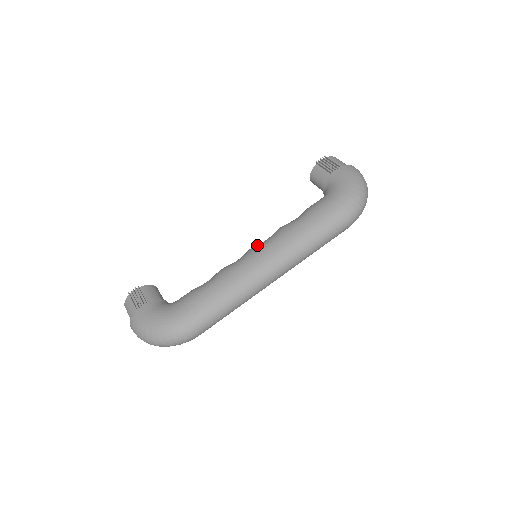
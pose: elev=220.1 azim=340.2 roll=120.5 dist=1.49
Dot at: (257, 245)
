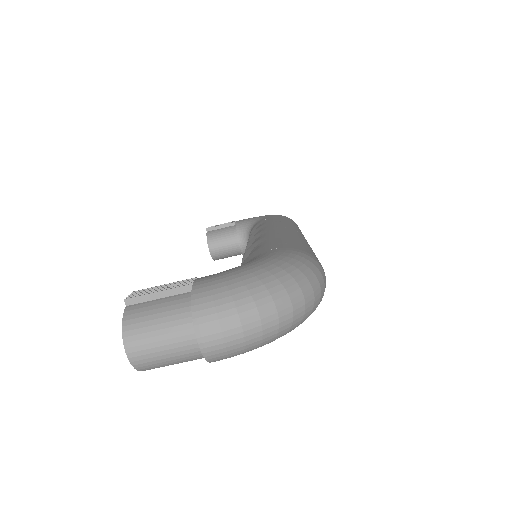
Dot at: occluded
